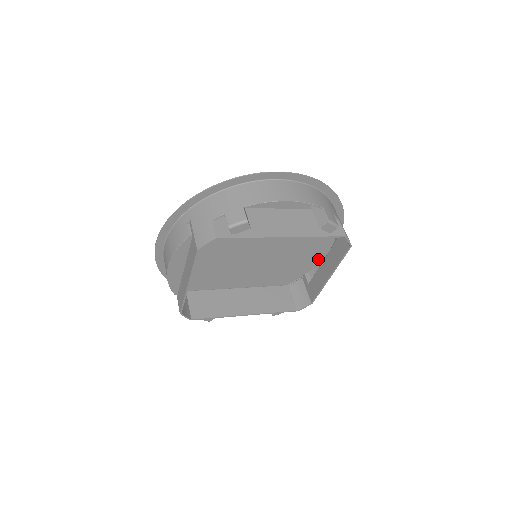
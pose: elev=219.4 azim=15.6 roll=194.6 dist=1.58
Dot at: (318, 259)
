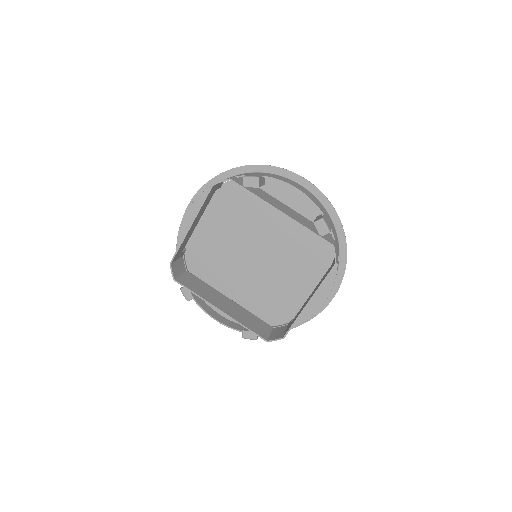
Dot at: occluded
